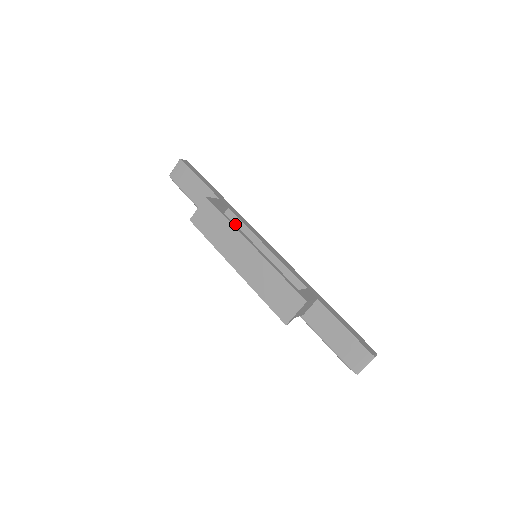
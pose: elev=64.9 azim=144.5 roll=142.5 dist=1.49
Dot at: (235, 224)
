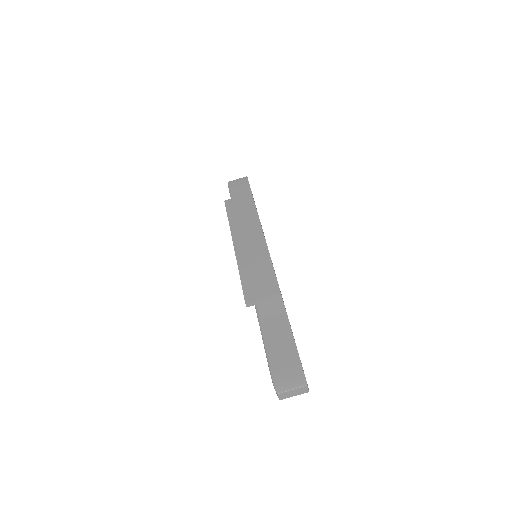
Dot at: occluded
